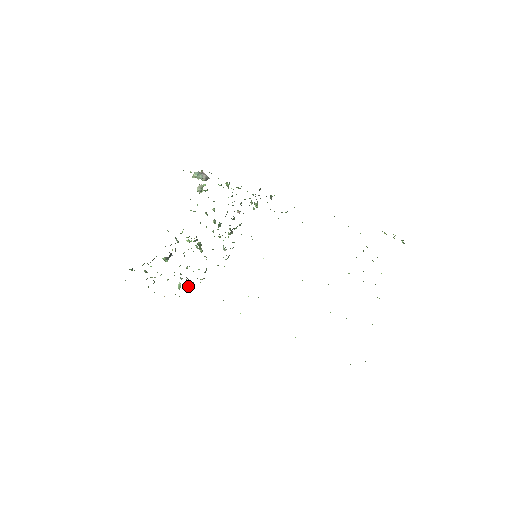
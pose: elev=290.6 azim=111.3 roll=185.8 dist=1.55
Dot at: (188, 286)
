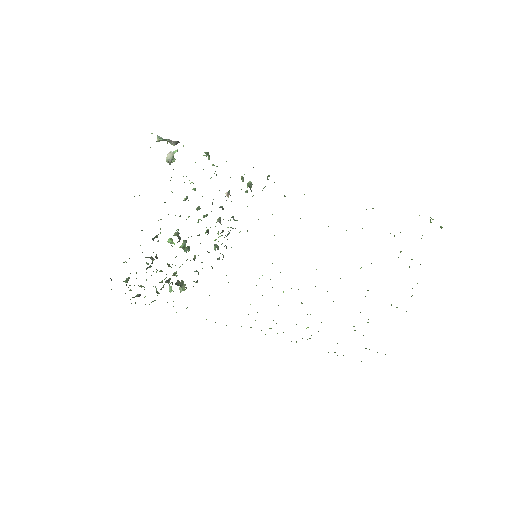
Dot at: (180, 292)
